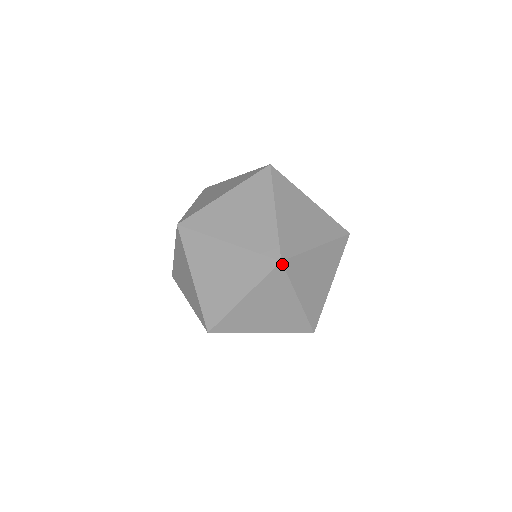
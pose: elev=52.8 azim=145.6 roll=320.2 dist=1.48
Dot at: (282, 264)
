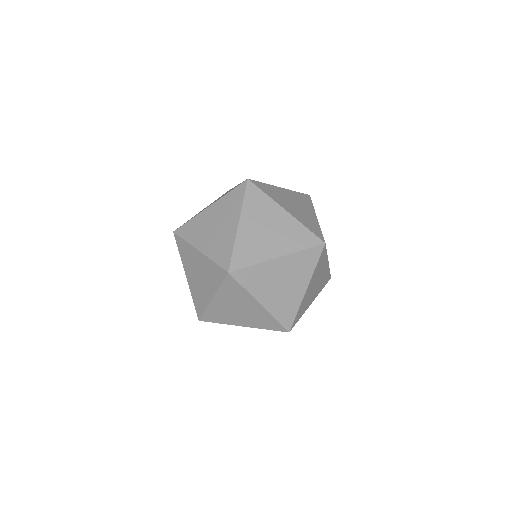
Dot at: (230, 275)
